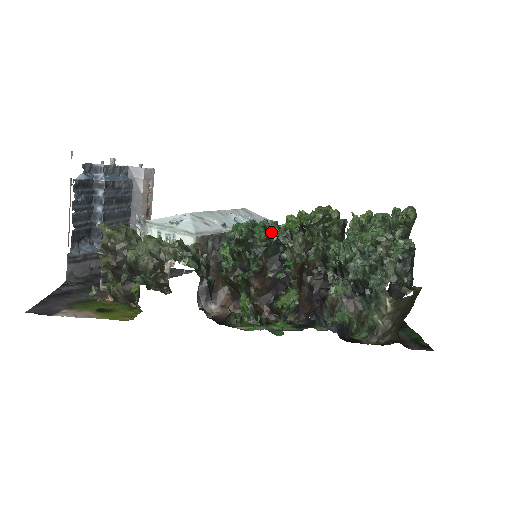
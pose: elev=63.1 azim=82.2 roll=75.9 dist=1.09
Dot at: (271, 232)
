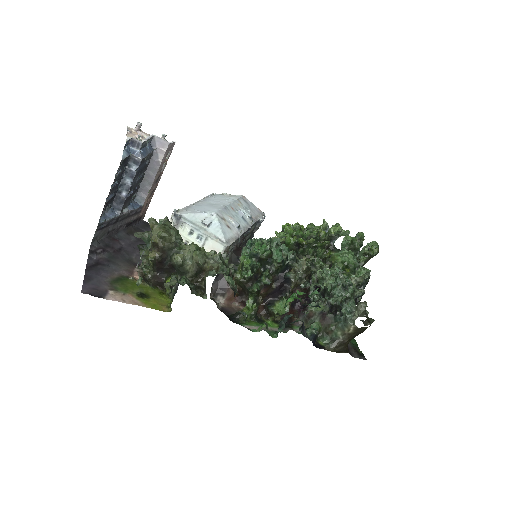
Dot at: (285, 256)
